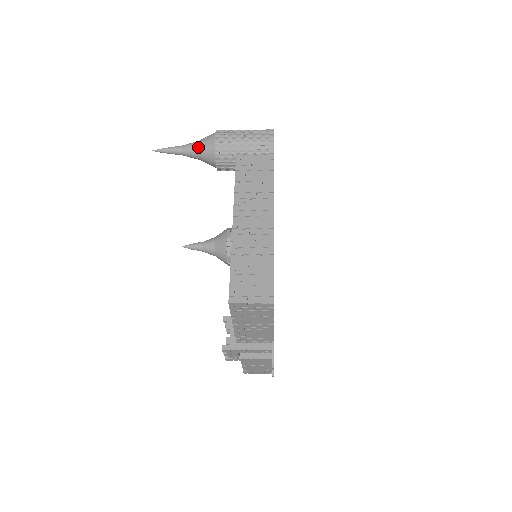
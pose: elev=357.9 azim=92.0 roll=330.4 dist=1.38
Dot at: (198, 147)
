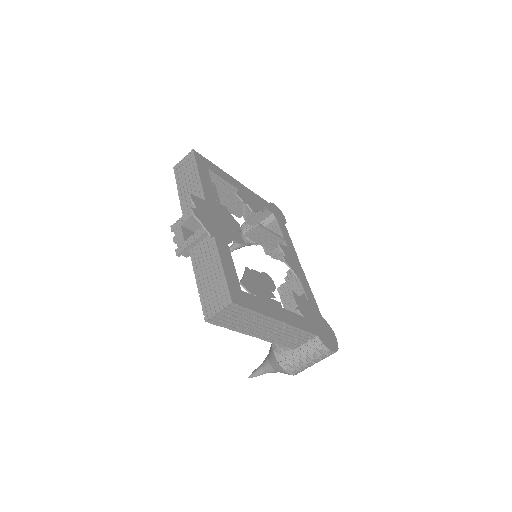
Dot at: occluded
